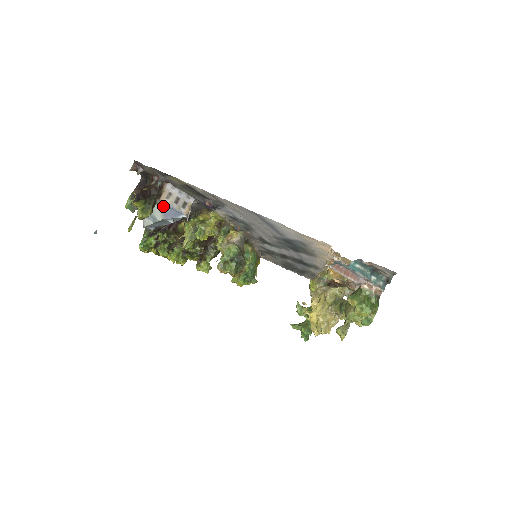
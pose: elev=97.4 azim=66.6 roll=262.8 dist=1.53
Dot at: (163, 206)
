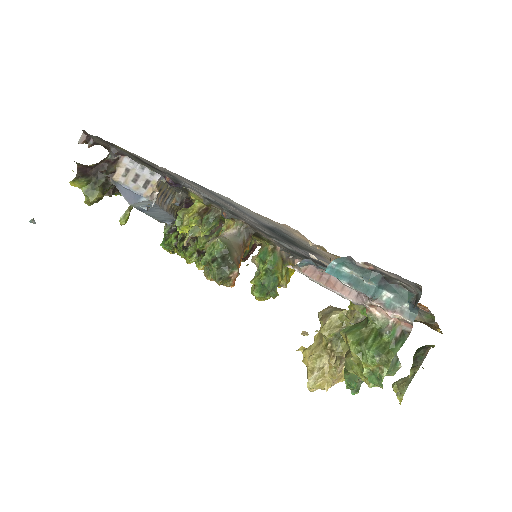
Dot at: (119, 187)
